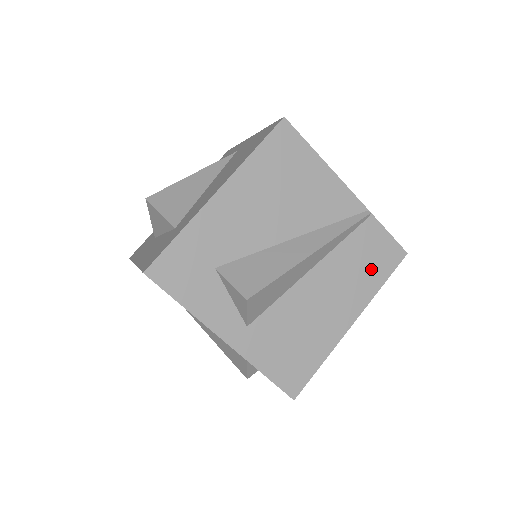
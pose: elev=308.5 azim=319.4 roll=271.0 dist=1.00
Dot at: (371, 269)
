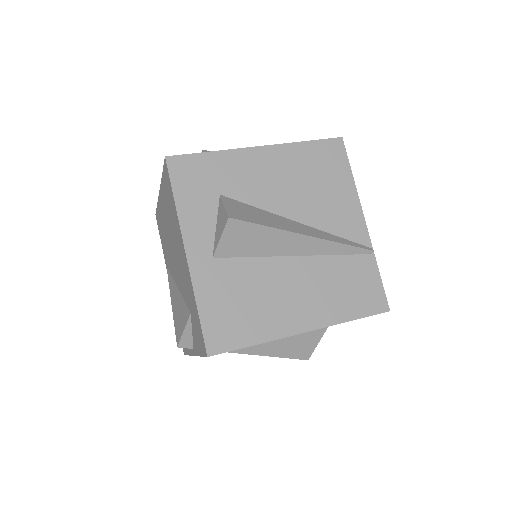
Dot at: (349, 298)
